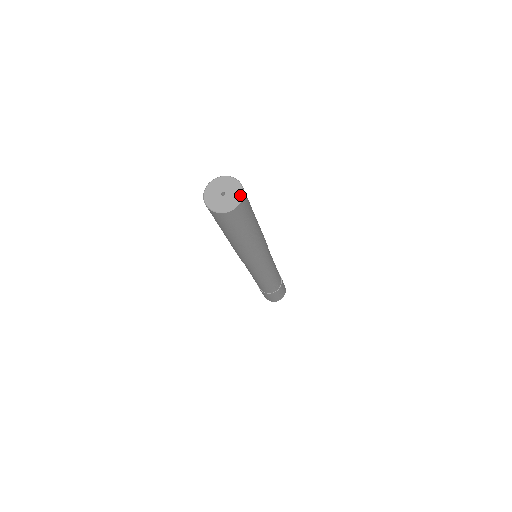
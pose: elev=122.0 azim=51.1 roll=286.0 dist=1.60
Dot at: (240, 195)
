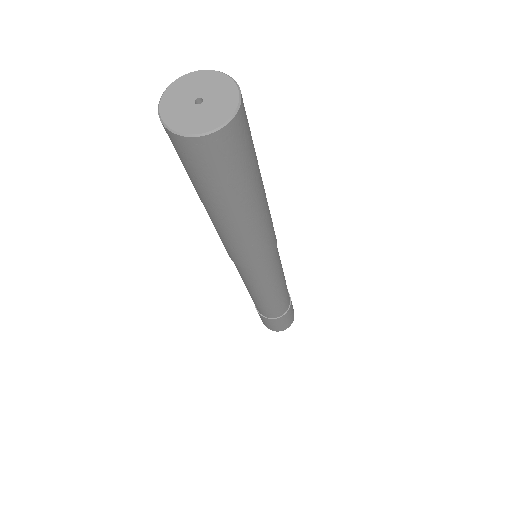
Dot at: (227, 80)
